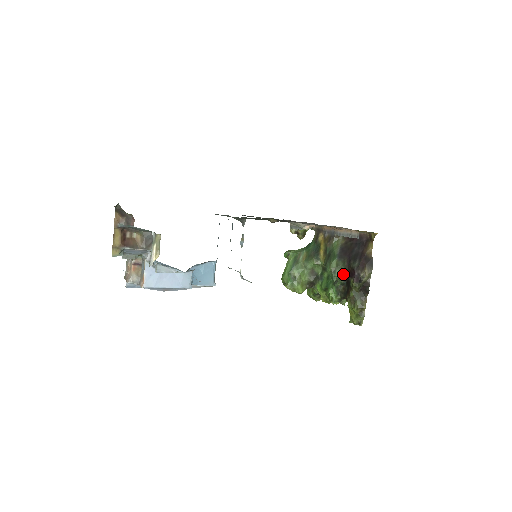
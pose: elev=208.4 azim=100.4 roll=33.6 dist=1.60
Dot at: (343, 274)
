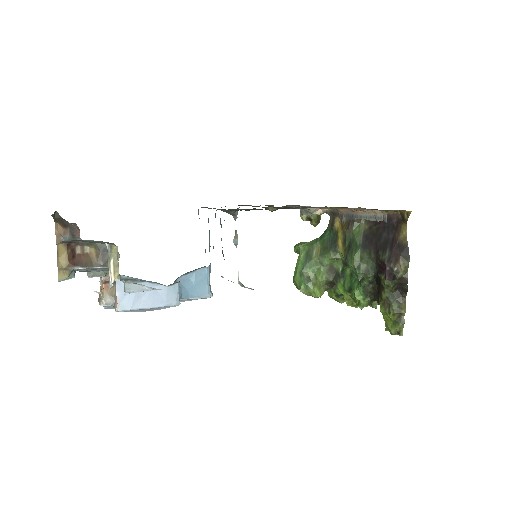
Dot at: (370, 270)
